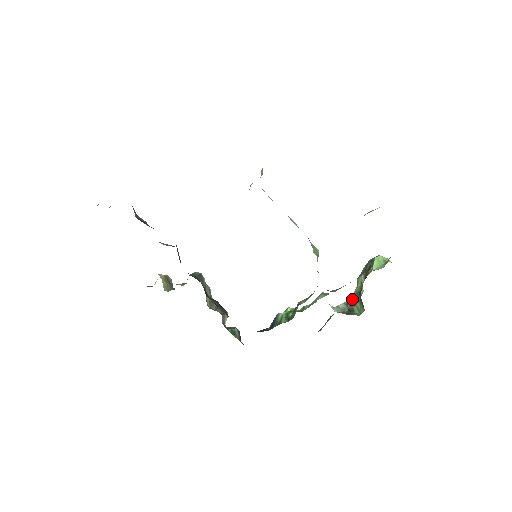
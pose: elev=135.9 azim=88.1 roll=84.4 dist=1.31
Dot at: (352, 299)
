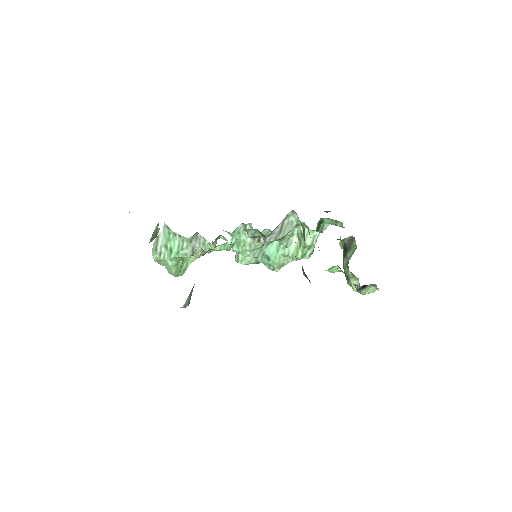
Dot at: (347, 260)
